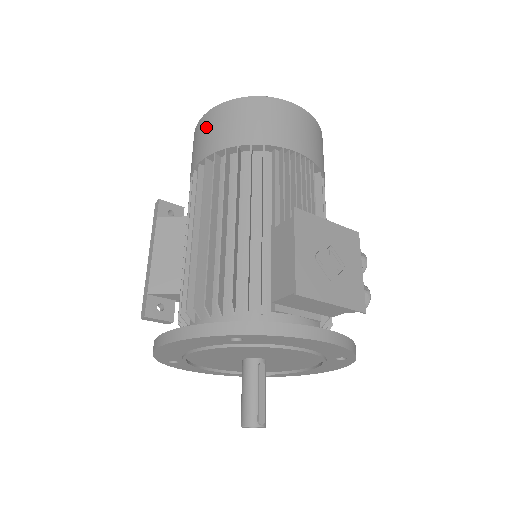
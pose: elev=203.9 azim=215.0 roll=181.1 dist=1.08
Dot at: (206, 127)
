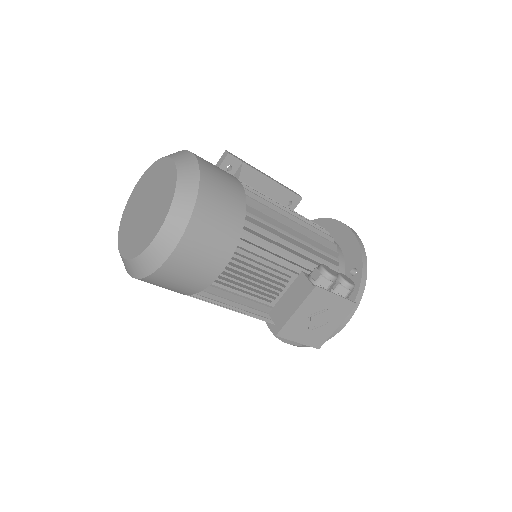
Dot at: occluded
